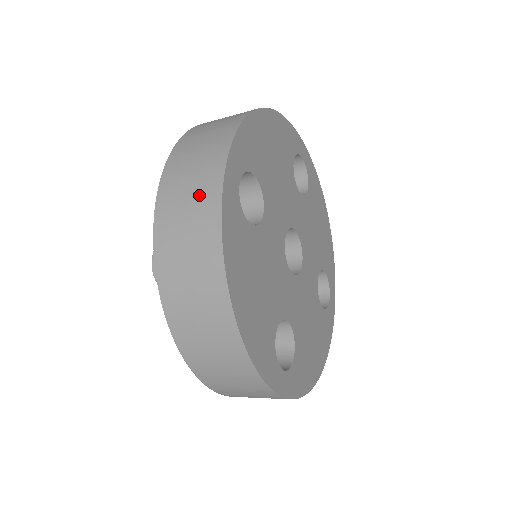
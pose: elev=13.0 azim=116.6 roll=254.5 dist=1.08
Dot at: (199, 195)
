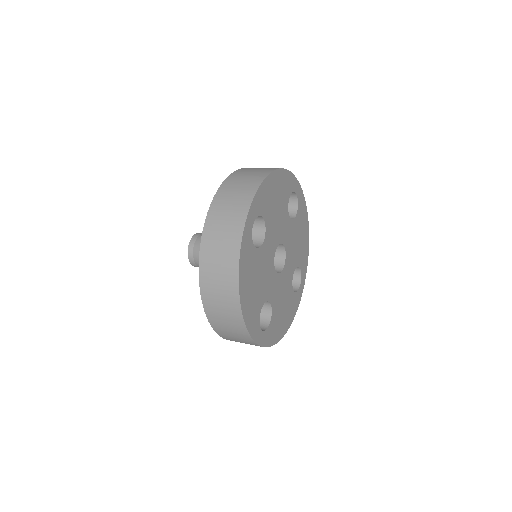
Dot at: (229, 231)
